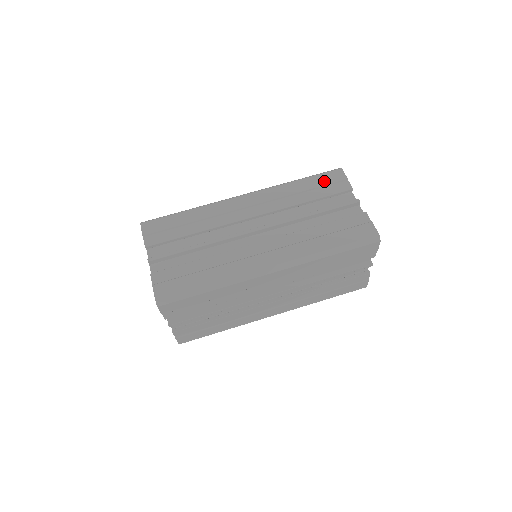
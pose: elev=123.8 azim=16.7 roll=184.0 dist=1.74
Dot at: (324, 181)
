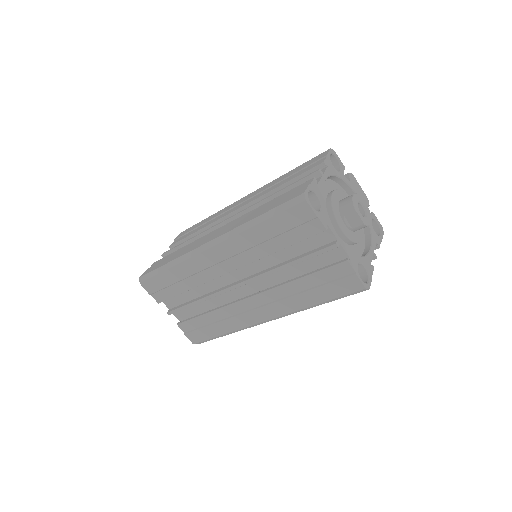
Dot at: (306, 164)
